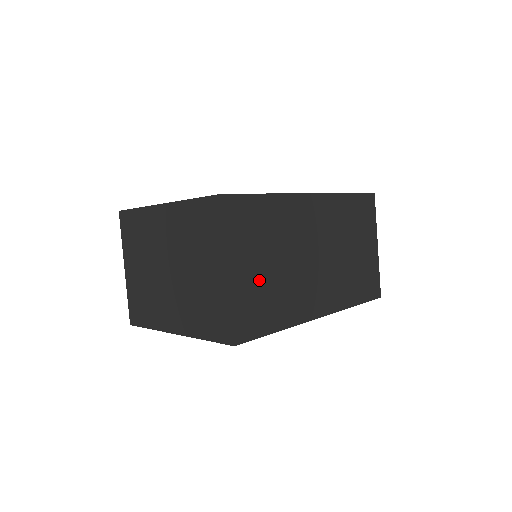
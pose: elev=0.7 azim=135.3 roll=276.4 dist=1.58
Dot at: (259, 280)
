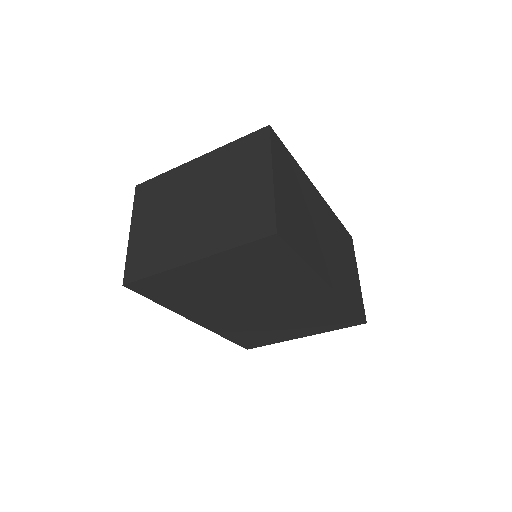
Dot at: (291, 206)
